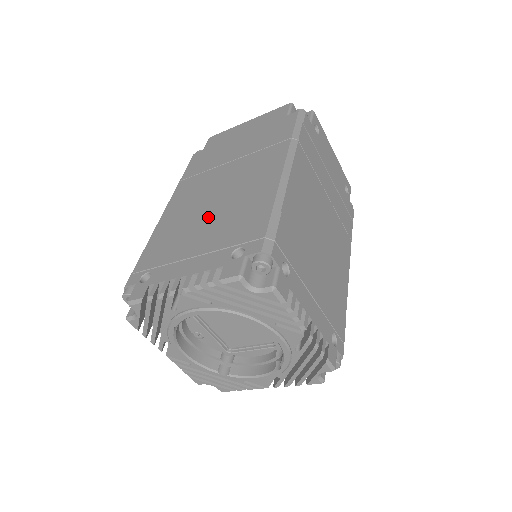
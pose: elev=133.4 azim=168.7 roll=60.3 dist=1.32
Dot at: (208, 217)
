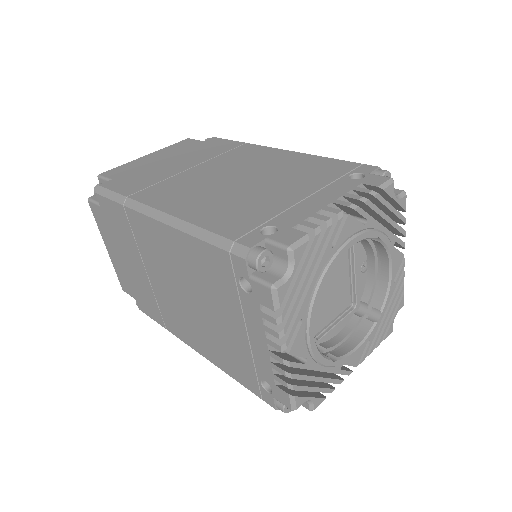
Dot at: (258, 185)
